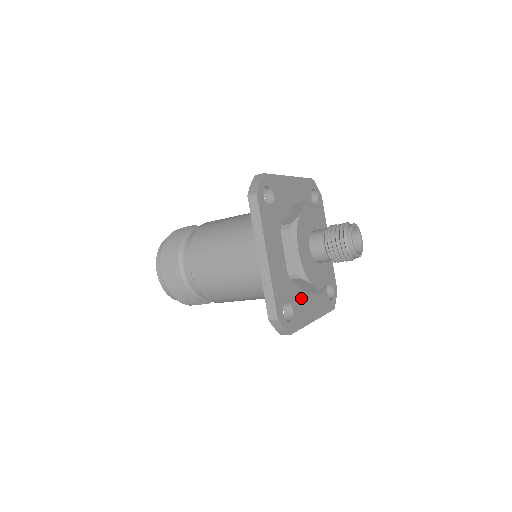
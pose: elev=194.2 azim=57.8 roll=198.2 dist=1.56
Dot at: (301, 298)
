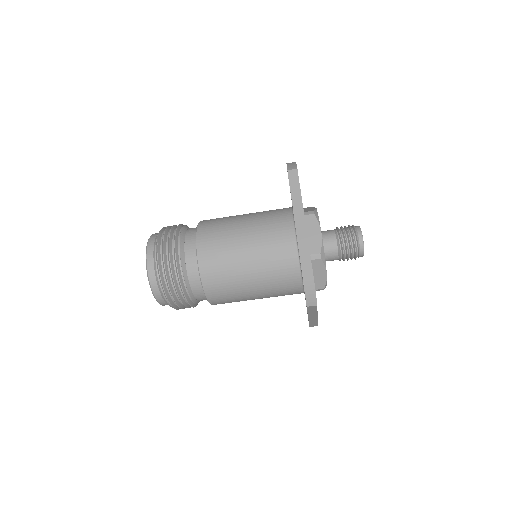
Dot at: occluded
